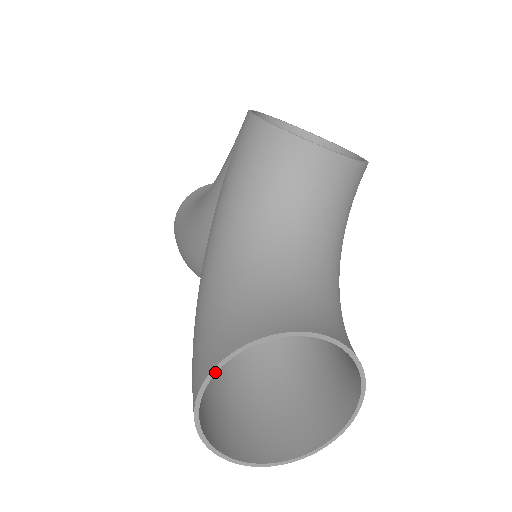
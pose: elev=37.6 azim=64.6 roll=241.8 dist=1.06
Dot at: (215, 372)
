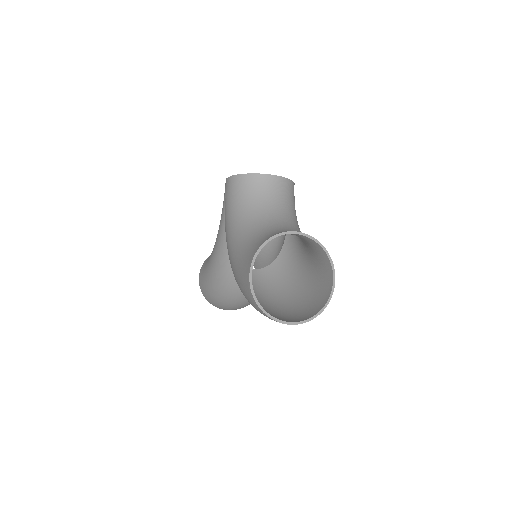
Dot at: occluded
